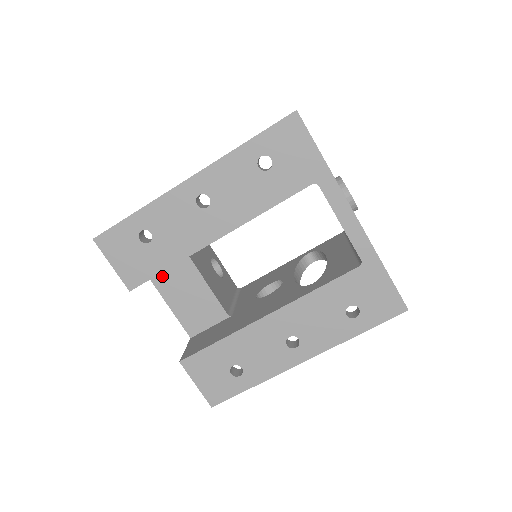
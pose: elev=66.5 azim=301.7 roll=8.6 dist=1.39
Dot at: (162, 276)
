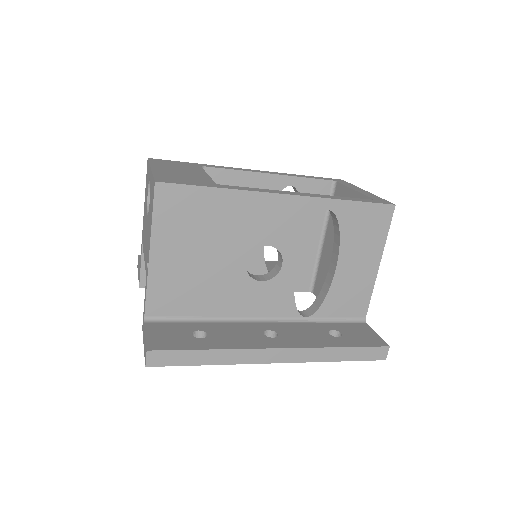
Dot at: occluded
